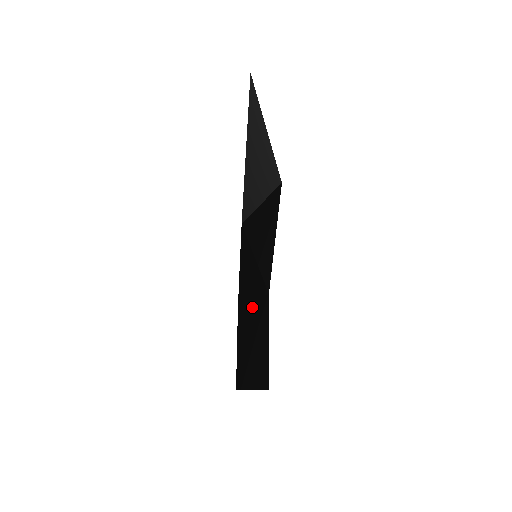
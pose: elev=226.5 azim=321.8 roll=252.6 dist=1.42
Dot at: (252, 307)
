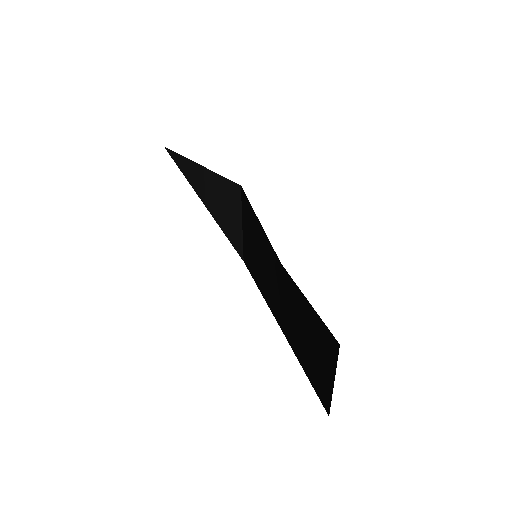
Dot at: (283, 303)
